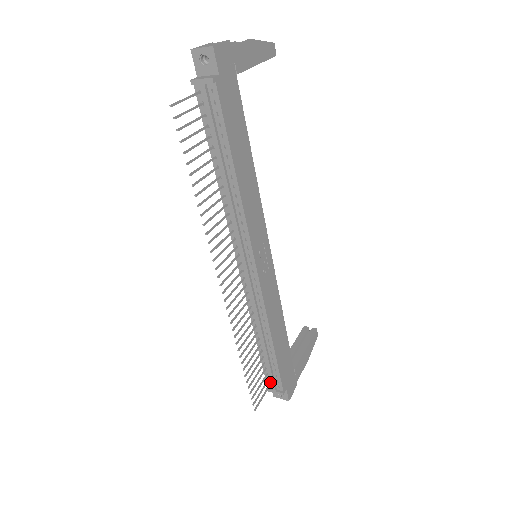
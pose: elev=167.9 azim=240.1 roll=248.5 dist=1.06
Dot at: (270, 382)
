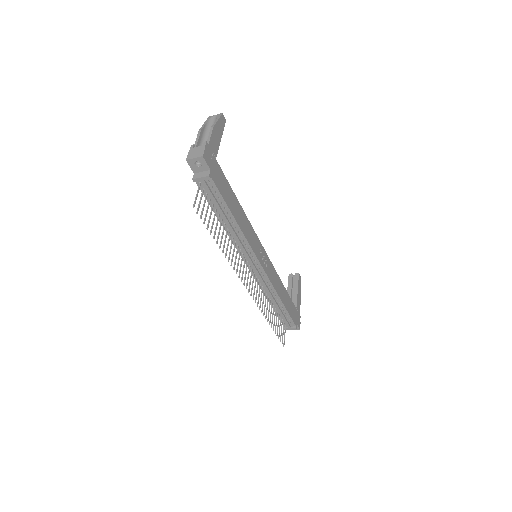
Dot at: (285, 324)
